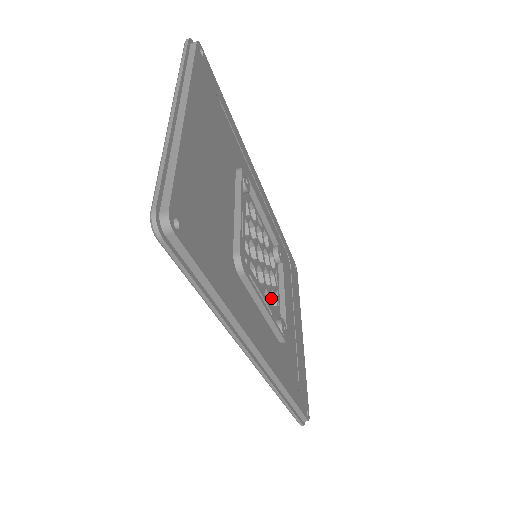
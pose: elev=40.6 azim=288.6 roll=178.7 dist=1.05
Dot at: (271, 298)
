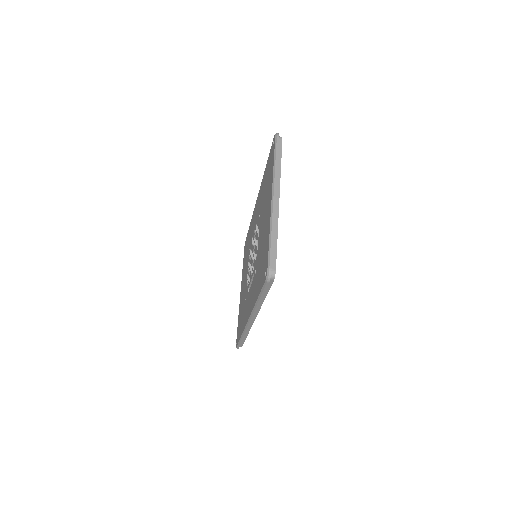
Dot at: occluded
